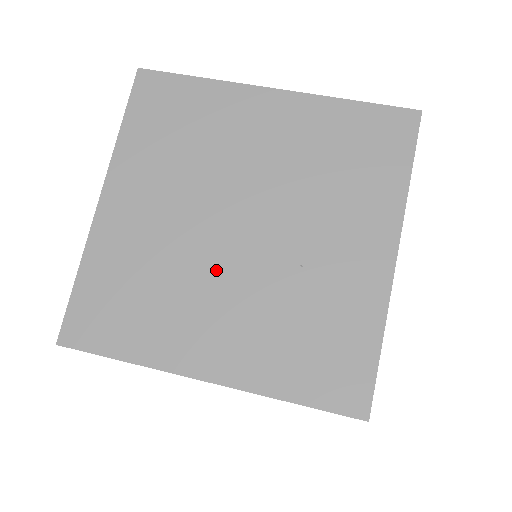
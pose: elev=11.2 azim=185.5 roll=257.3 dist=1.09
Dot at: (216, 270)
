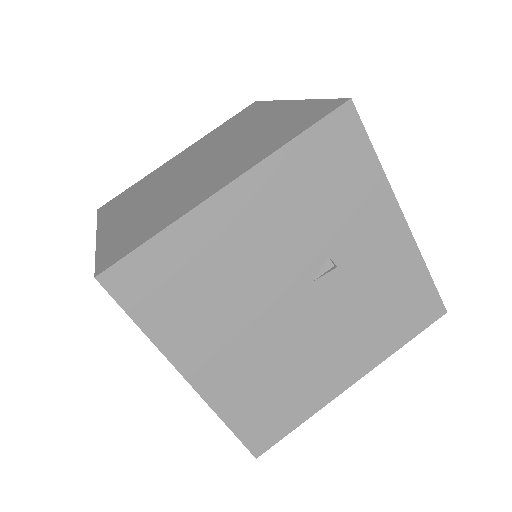
Dot at: (194, 178)
